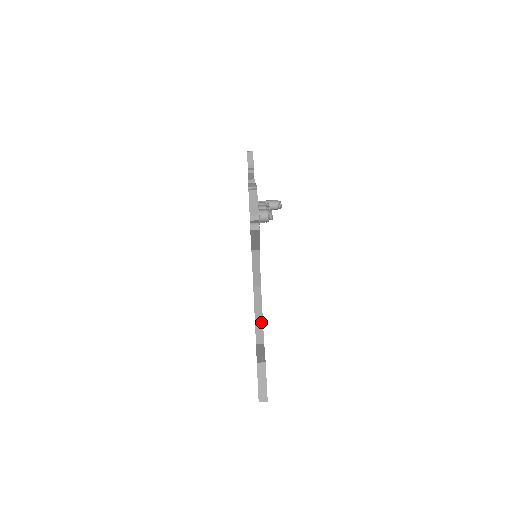
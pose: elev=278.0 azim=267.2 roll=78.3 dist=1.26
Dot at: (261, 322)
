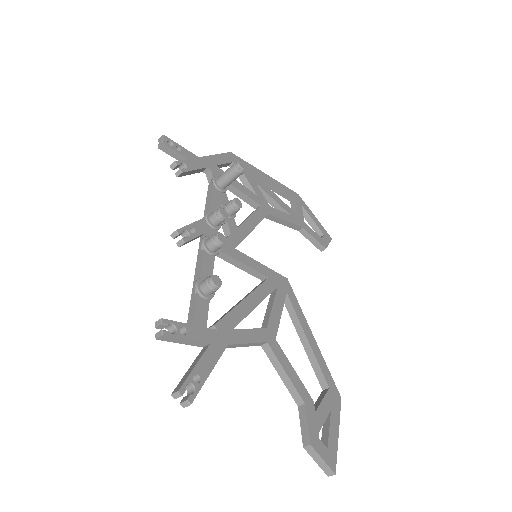
Dot at: (289, 382)
